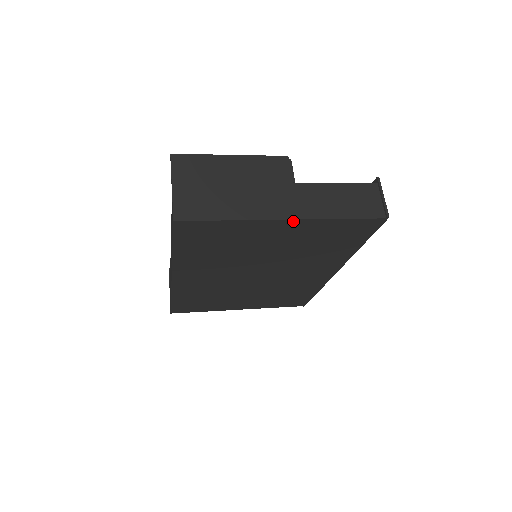
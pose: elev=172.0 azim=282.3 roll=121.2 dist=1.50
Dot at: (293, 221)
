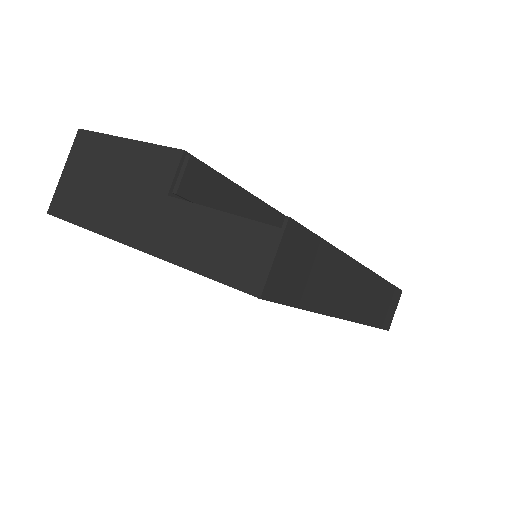
Dot at: (146, 252)
